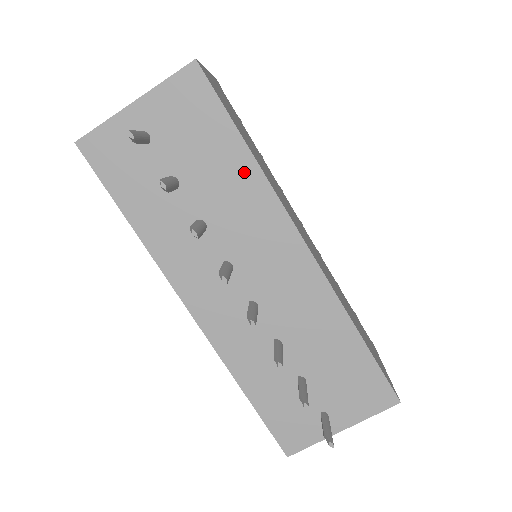
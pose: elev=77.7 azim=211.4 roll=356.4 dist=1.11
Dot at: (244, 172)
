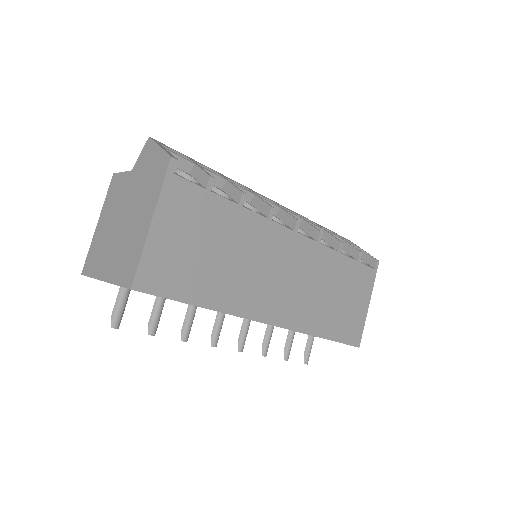
Dot at: occluded
